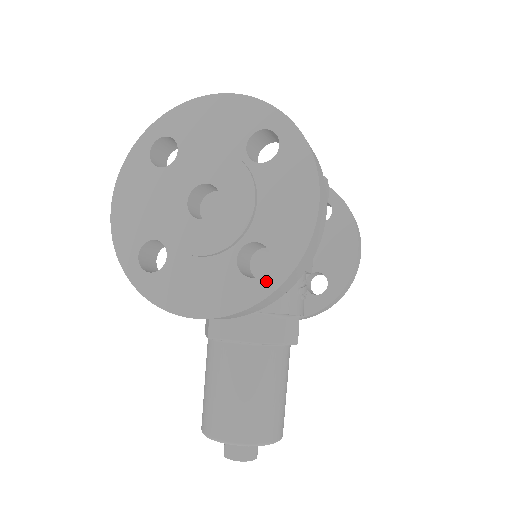
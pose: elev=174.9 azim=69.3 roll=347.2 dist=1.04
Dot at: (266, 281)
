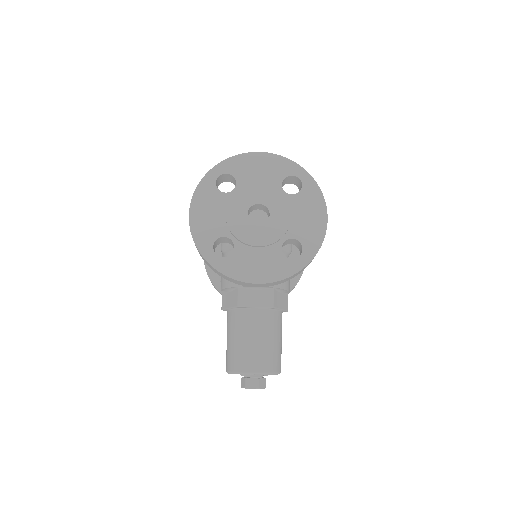
Dot at: (301, 260)
